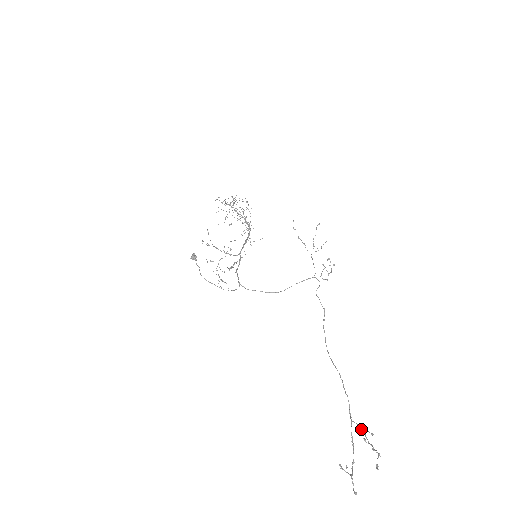
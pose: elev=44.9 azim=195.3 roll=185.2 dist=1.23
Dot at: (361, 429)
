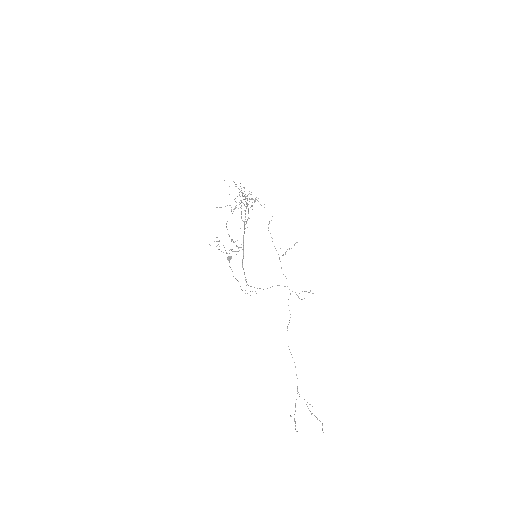
Dot at: occluded
